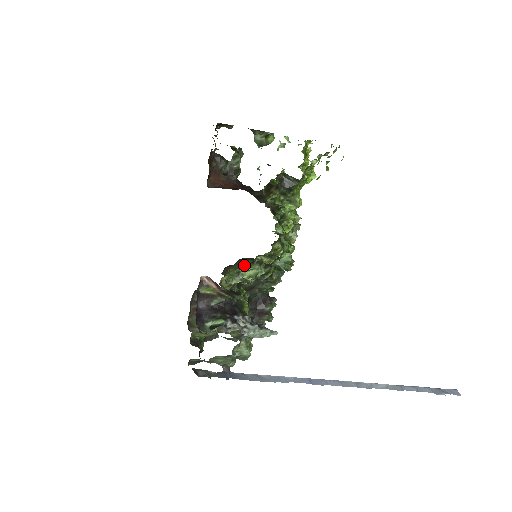
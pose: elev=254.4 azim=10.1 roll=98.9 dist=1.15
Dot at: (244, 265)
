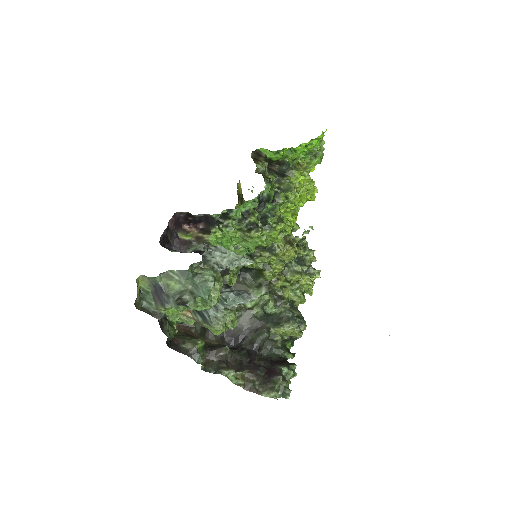
Dot at: (249, 288)
